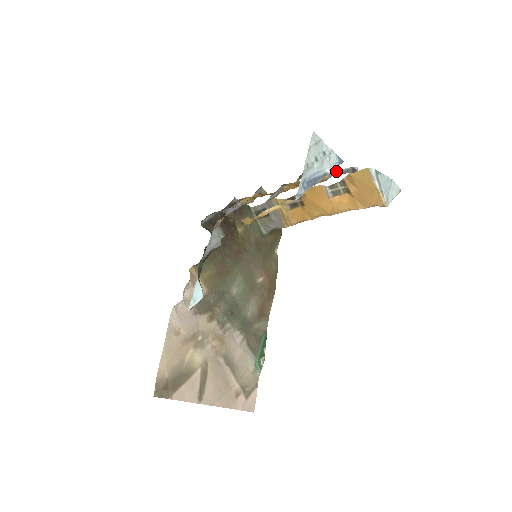
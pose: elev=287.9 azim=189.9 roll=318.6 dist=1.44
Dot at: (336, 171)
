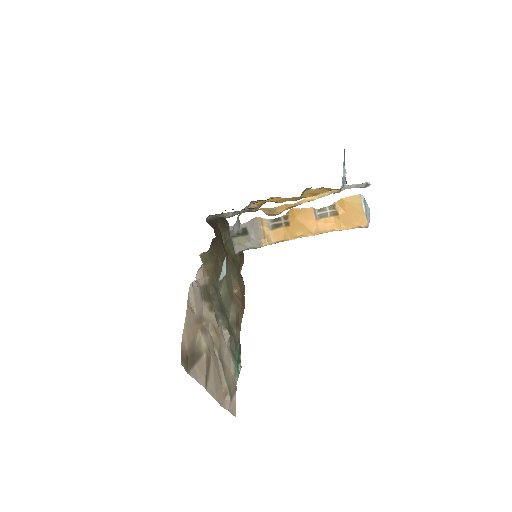
Dot at: (351, 185)
